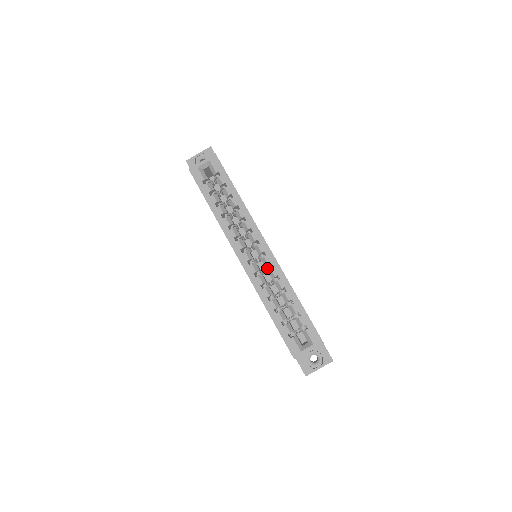
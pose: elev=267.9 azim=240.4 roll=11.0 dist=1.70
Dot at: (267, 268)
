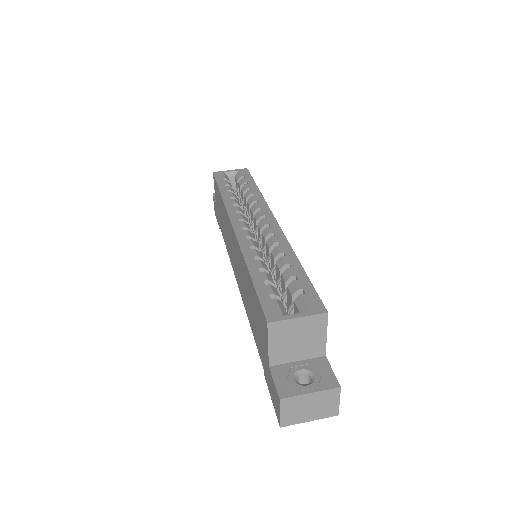
Dot at: (266, 257)
